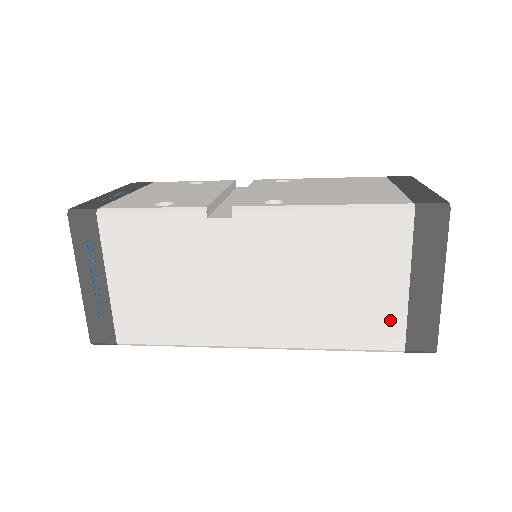
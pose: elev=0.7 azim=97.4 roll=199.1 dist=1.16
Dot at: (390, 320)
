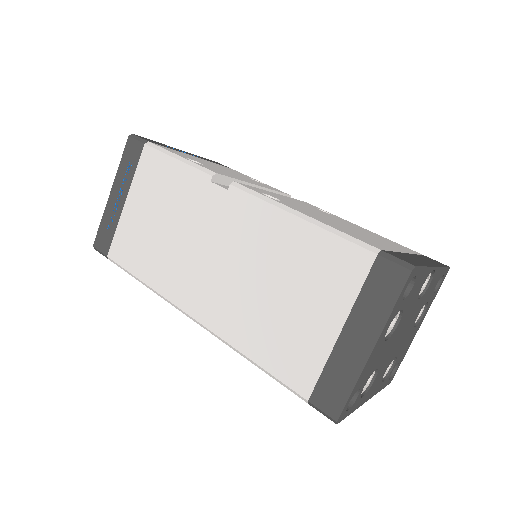
Dot at: (308, 359)
